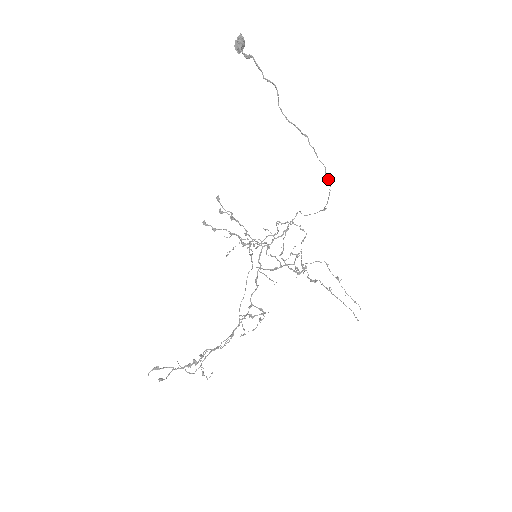
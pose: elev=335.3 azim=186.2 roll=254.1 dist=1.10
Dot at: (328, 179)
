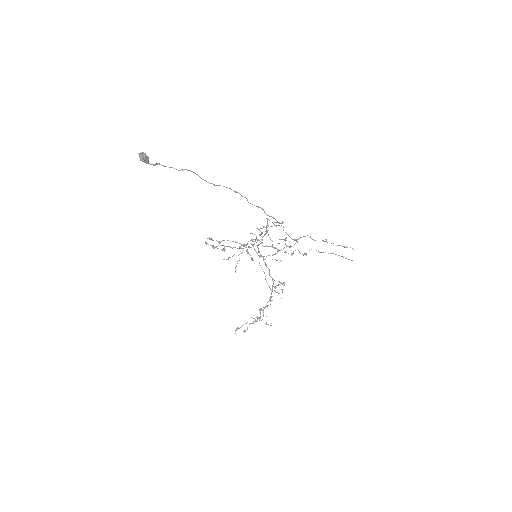
Dot at: occluded
